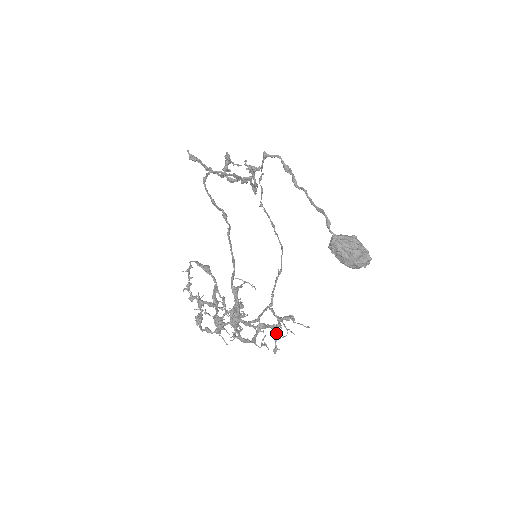
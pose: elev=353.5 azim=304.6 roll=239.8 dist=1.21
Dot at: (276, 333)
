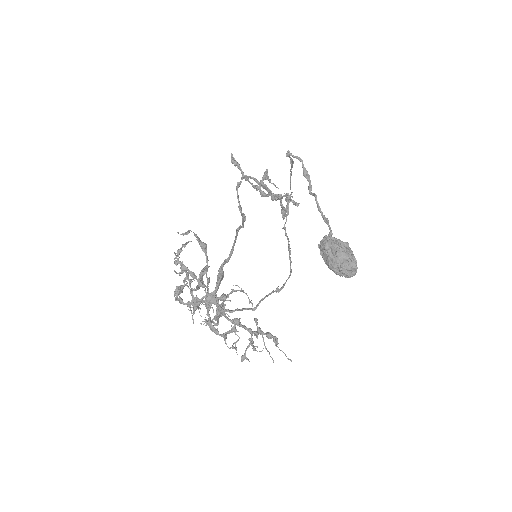
Dot at: occluded
